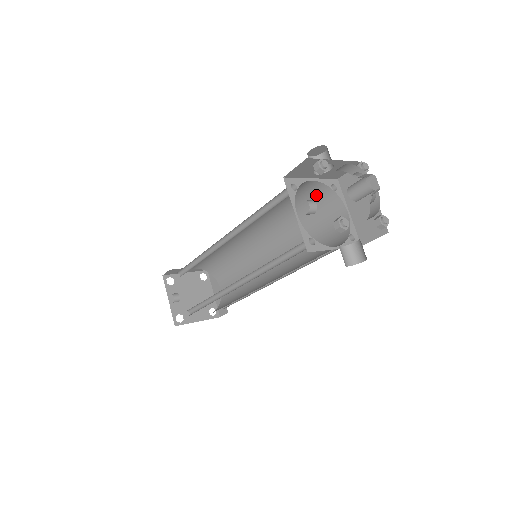
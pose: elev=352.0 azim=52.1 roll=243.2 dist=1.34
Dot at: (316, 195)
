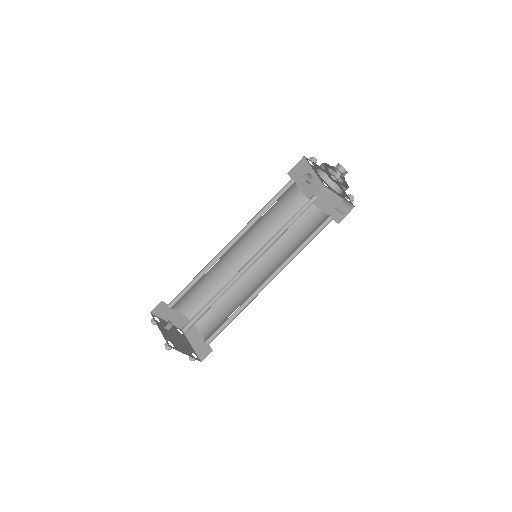
Dot at: (298, 206)
